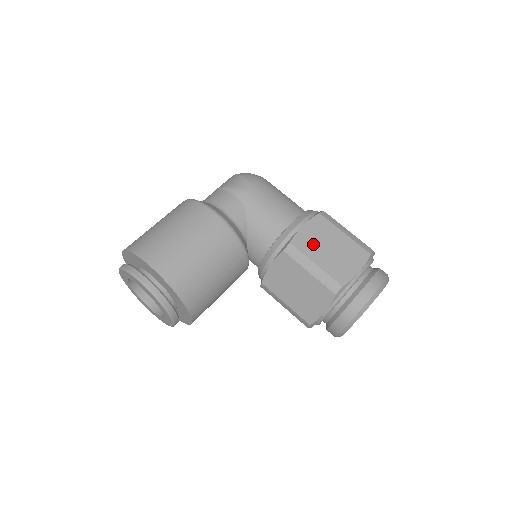
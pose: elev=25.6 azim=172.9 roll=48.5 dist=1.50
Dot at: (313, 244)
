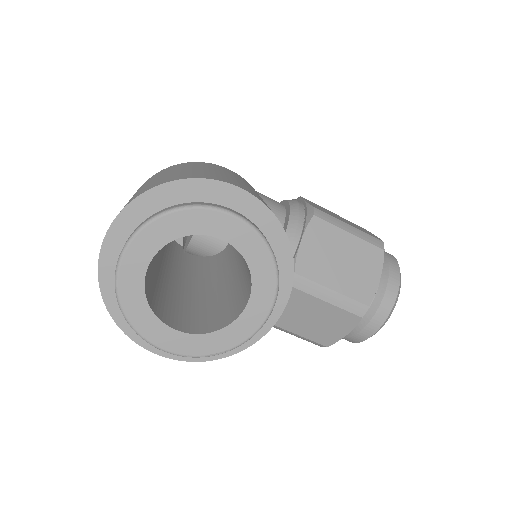
Dot at: (327, 212)
